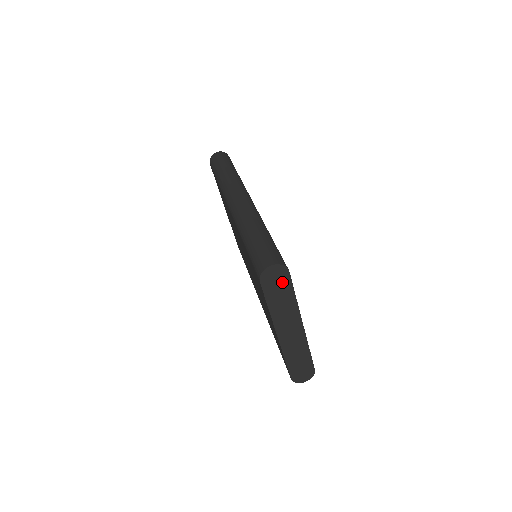
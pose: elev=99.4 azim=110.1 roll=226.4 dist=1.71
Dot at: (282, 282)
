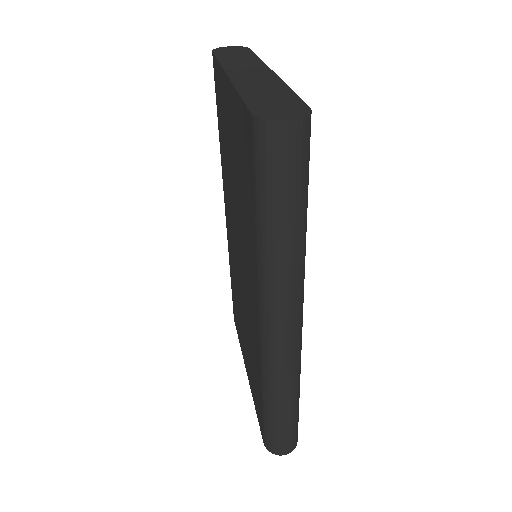
Dot at: (240, 52)
